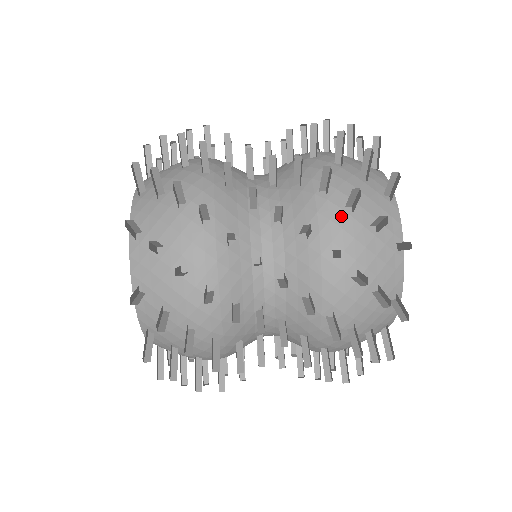
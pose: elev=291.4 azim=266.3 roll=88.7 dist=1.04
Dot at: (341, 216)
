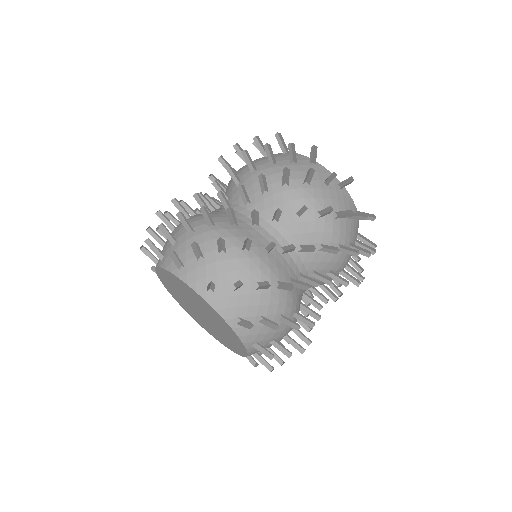
Dot at: (247, 165)
